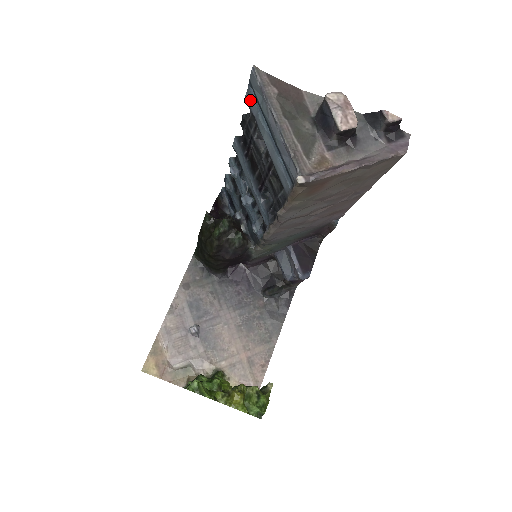
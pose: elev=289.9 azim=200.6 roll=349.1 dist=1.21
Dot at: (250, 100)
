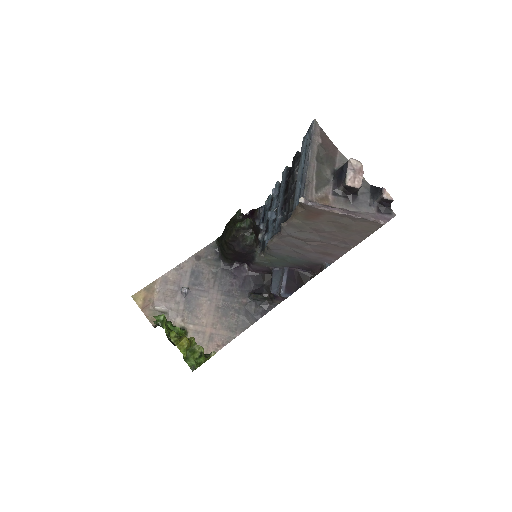
Dot at: (304, 141)
